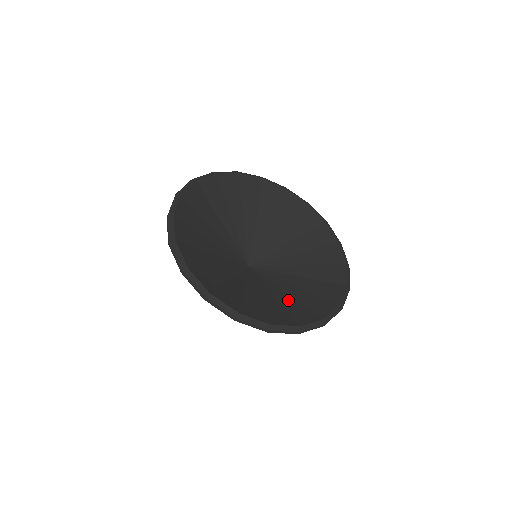
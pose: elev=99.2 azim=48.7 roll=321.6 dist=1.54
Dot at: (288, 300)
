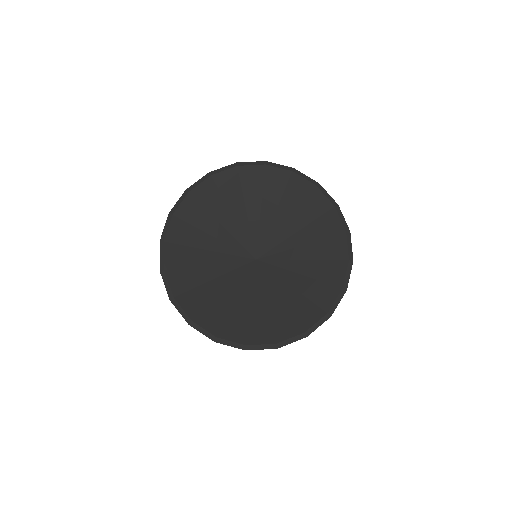
Dot at: (294, 298)
